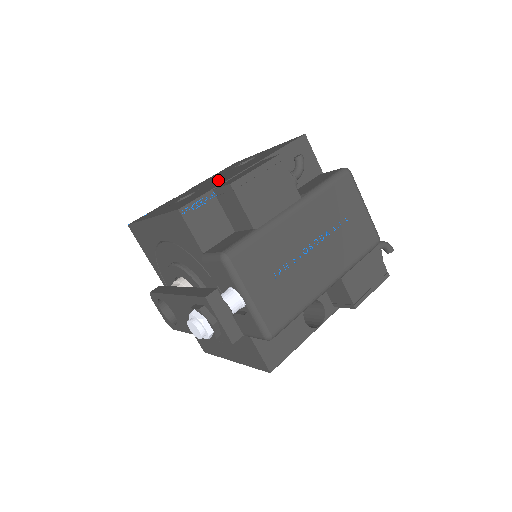
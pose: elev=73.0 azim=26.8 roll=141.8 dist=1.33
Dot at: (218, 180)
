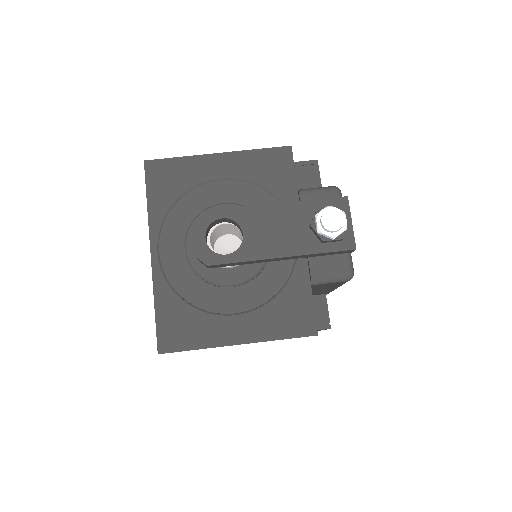
Dot at: occluded
